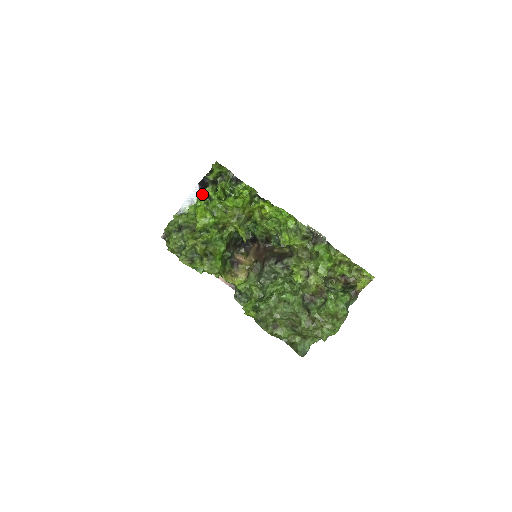
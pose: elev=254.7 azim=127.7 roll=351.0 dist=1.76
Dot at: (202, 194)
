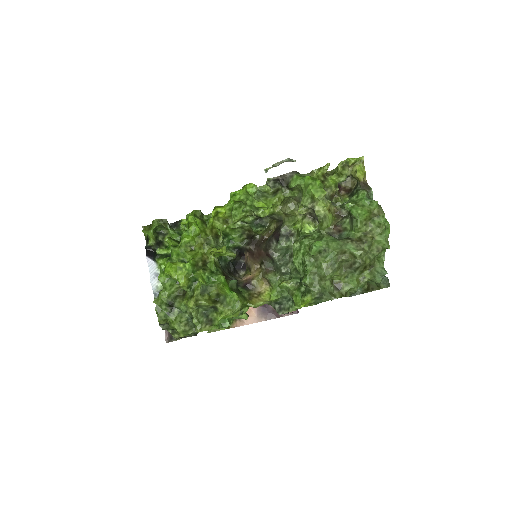
Dot at: (158, 260)
